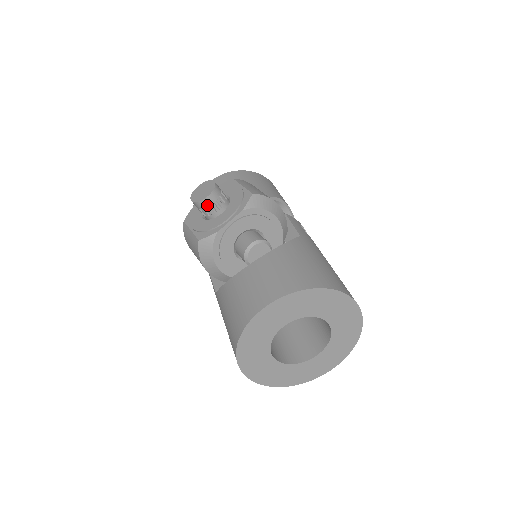
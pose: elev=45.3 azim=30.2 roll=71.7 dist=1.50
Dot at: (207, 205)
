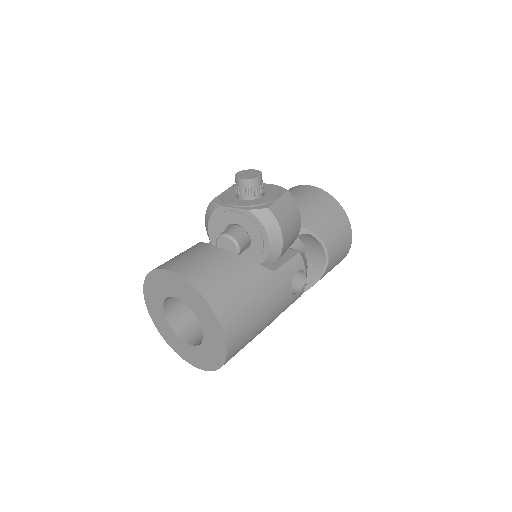
Dot at: (238, 184)
